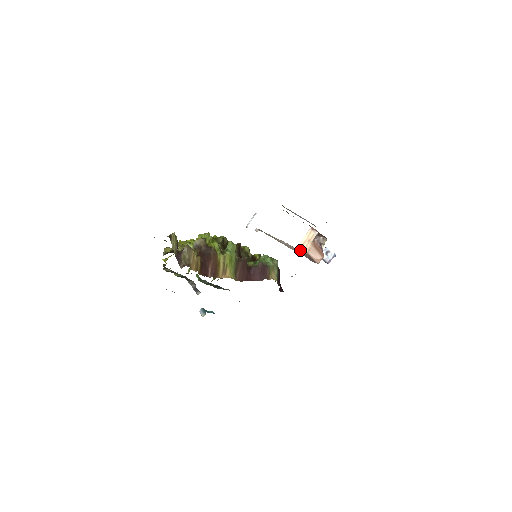
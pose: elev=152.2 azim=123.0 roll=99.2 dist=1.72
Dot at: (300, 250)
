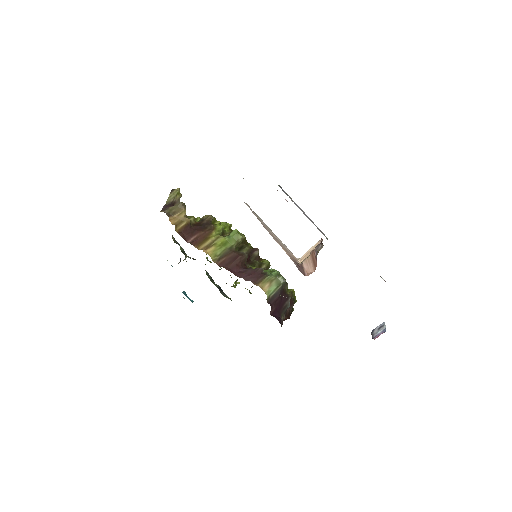
Dot at: (300, 261)
